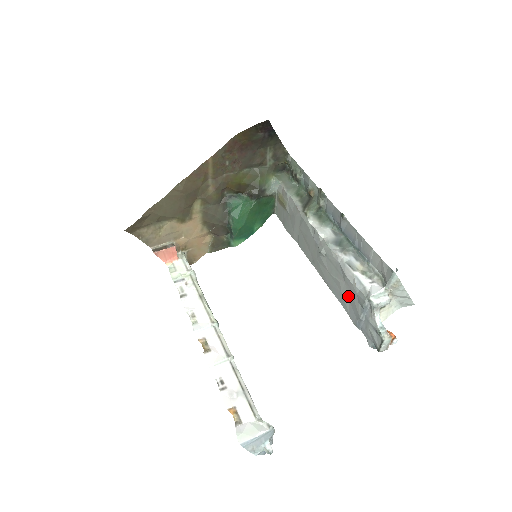
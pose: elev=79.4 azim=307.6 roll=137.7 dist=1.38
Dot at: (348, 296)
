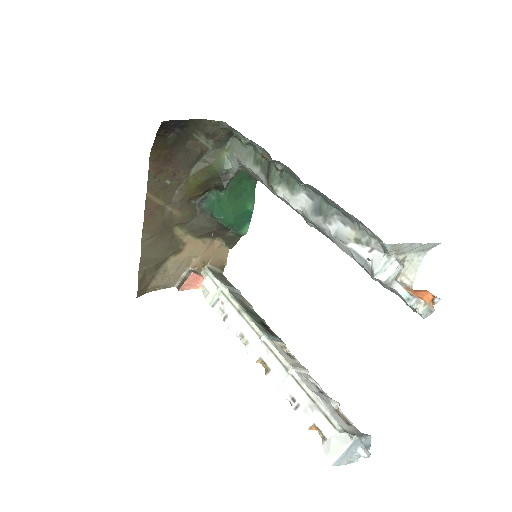
Dot at: occluded
